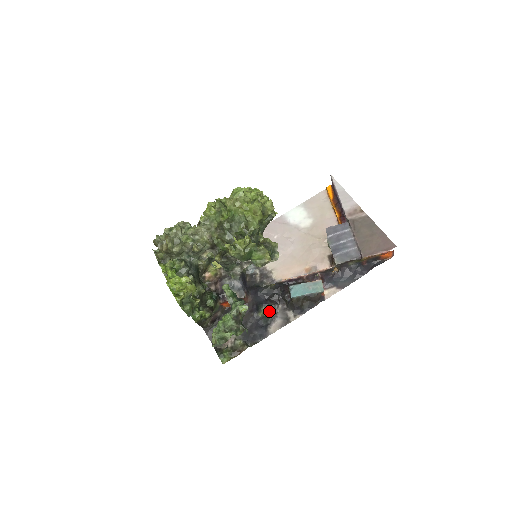
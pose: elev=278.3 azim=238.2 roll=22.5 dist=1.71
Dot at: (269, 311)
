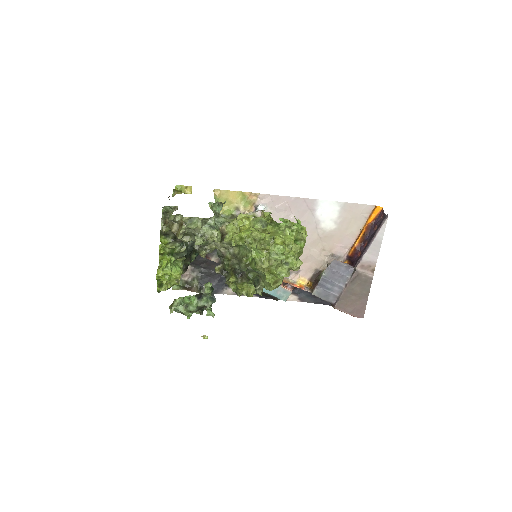
Dot at: occluded
